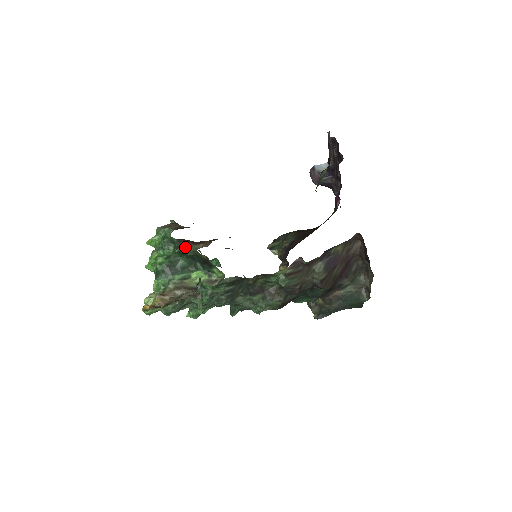
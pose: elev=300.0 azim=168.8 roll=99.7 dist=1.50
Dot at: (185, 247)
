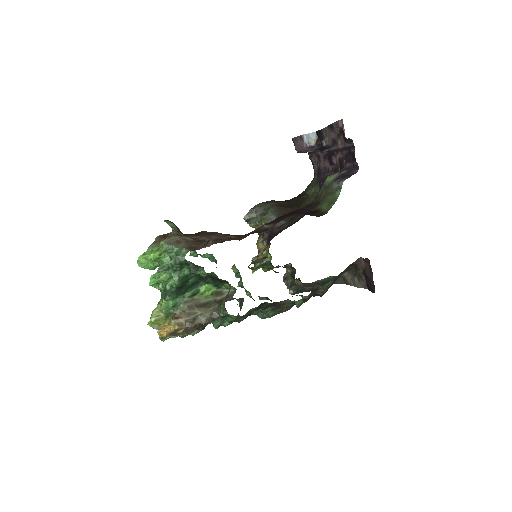
Dot at: (203, 272)
